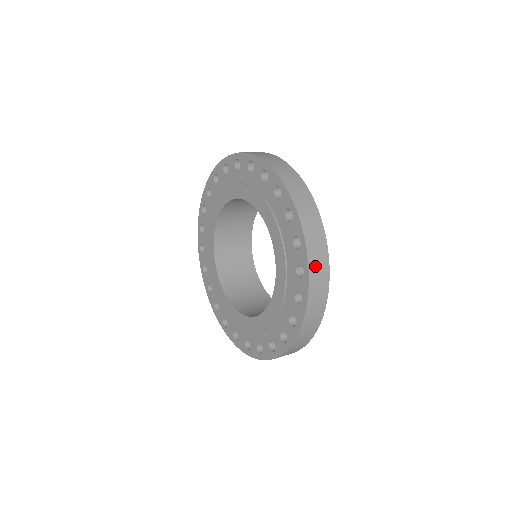
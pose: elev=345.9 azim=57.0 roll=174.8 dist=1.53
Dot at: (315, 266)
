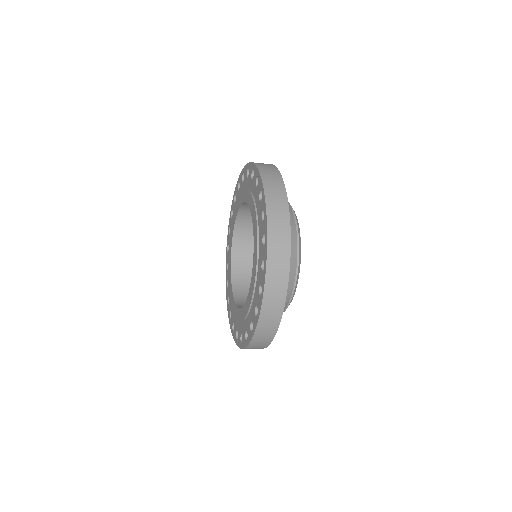
Dot at: (270, 184)
